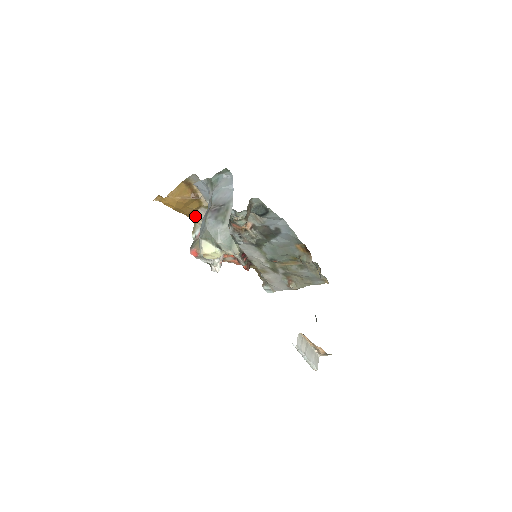
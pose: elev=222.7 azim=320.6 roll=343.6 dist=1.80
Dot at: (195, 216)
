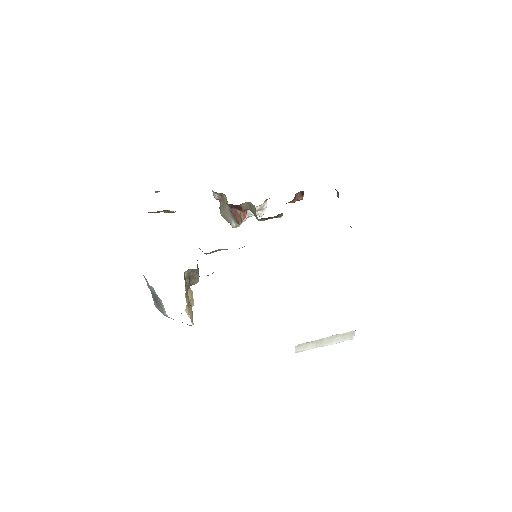
Dot at: occluded
